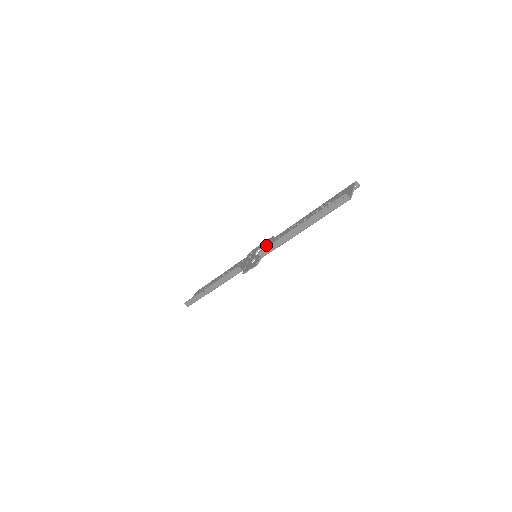
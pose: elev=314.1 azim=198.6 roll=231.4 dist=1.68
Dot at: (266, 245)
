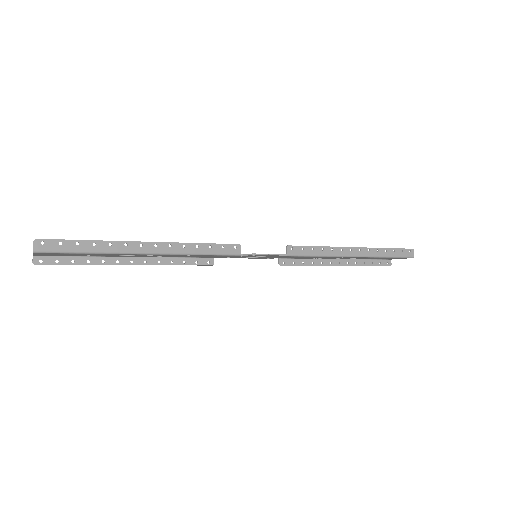
Dot at: occluded
